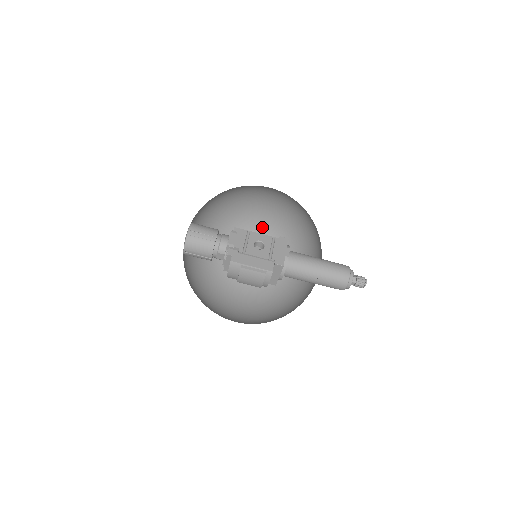
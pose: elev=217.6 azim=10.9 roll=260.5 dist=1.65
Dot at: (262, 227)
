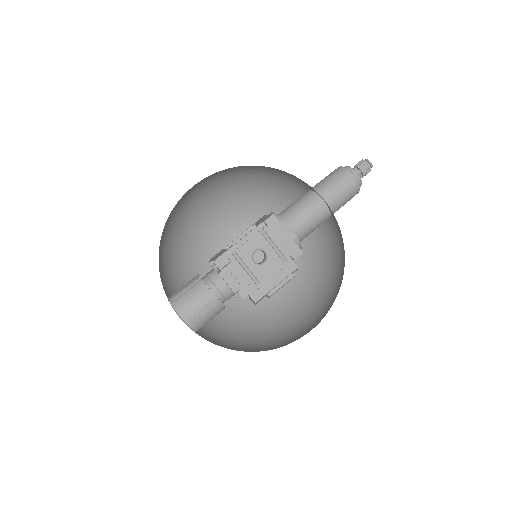
Dot at: (202, 190)
